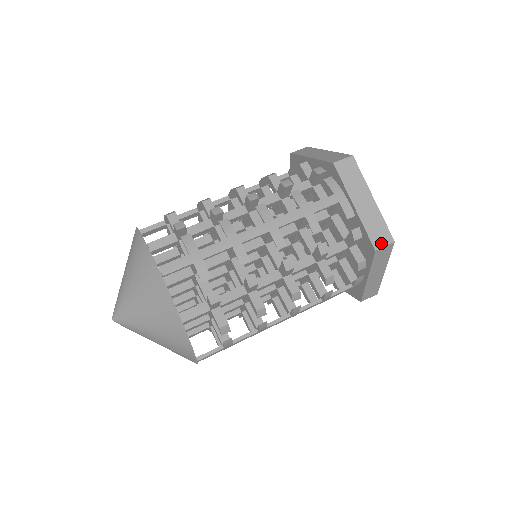
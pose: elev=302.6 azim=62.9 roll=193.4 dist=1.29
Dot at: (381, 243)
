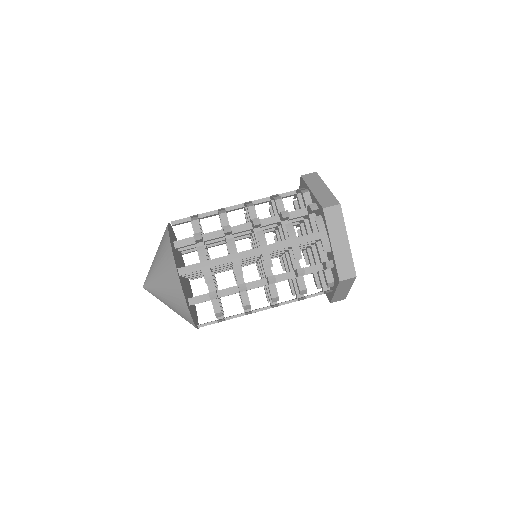
Dot at: (345, 276)
